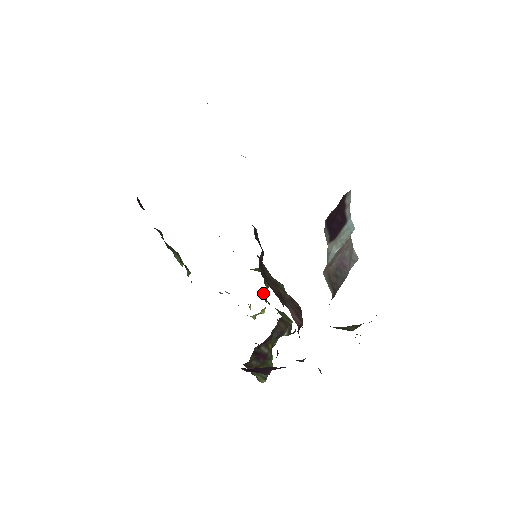
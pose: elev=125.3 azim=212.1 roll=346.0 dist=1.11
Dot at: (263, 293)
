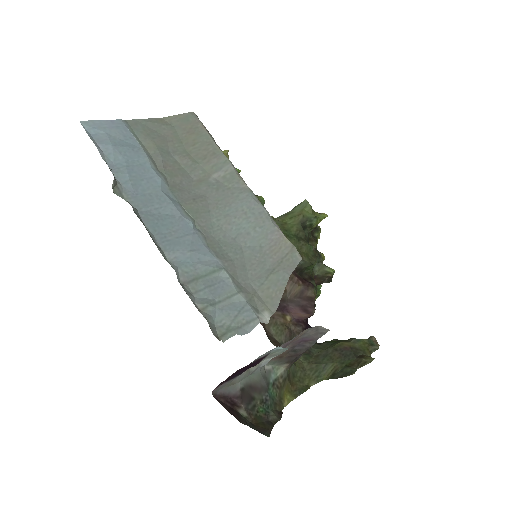
Dot at: occluded
